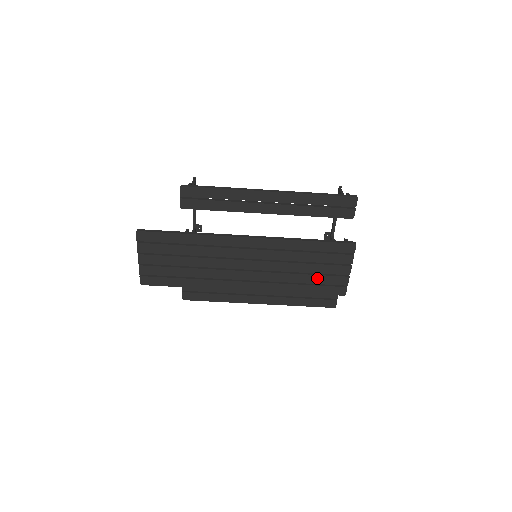
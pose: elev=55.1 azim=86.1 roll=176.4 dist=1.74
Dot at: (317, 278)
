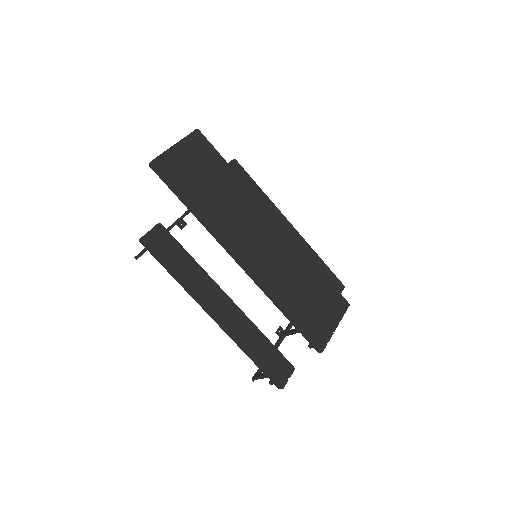
Dot at: (308, 310)
